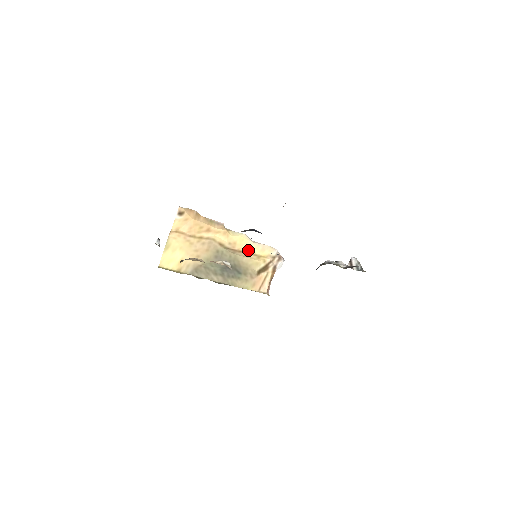
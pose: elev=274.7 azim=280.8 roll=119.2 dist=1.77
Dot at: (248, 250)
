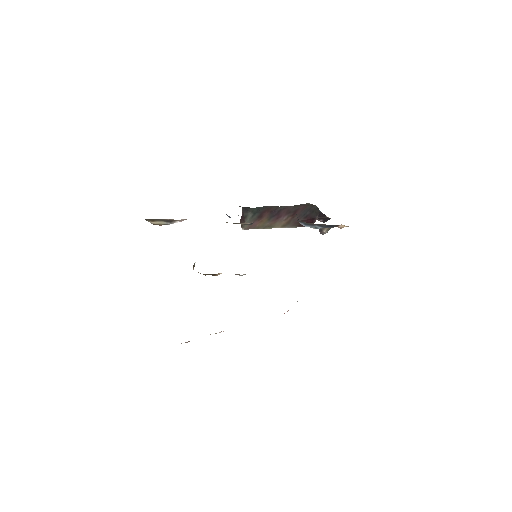
Dot at: occluded
